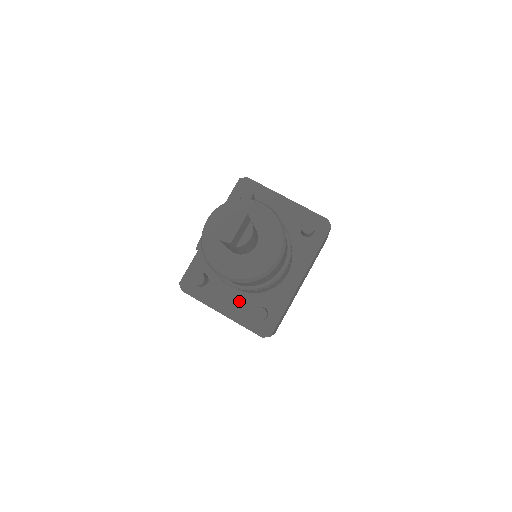
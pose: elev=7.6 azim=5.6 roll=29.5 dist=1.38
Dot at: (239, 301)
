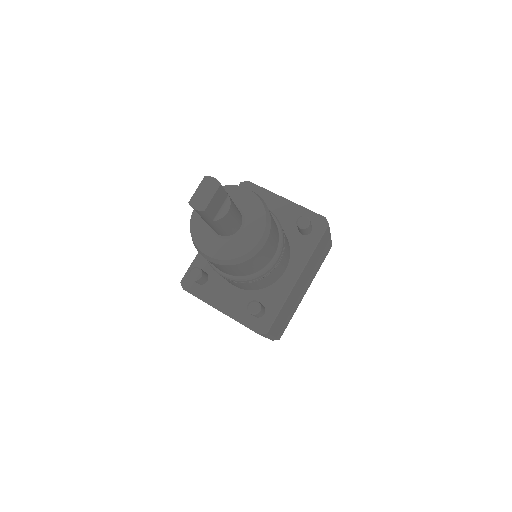
Dot at: (237, 298)
